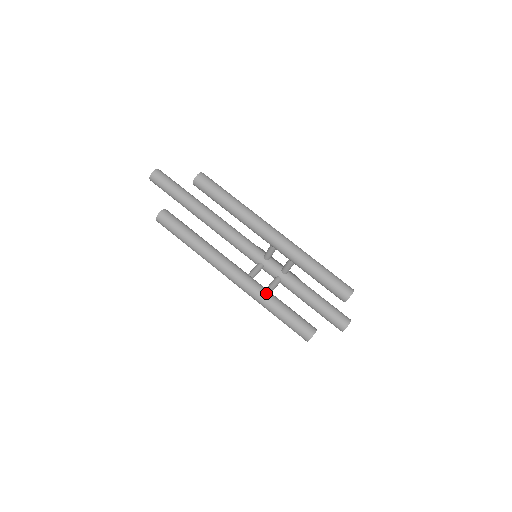
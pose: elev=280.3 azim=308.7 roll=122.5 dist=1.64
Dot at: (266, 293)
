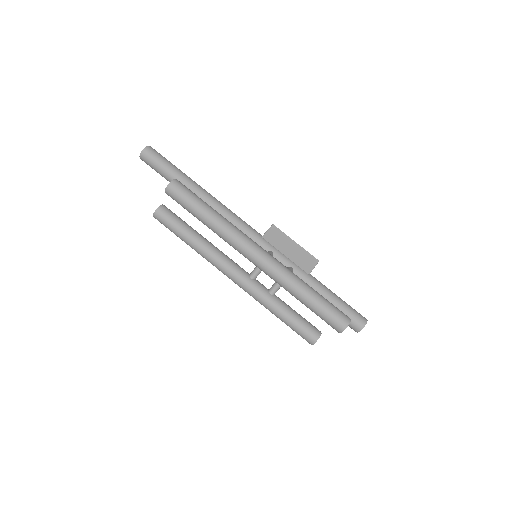
Dot at: (265, 301)
